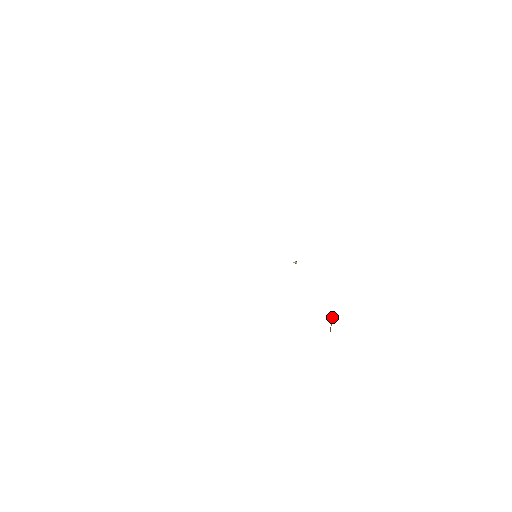
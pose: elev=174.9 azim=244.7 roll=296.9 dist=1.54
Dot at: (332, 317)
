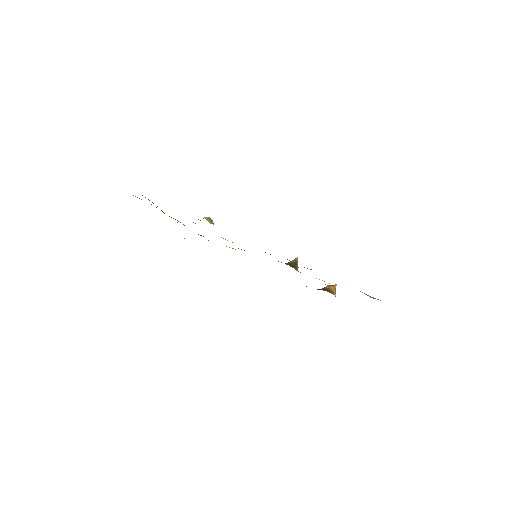
Dot at: (335, 292)
